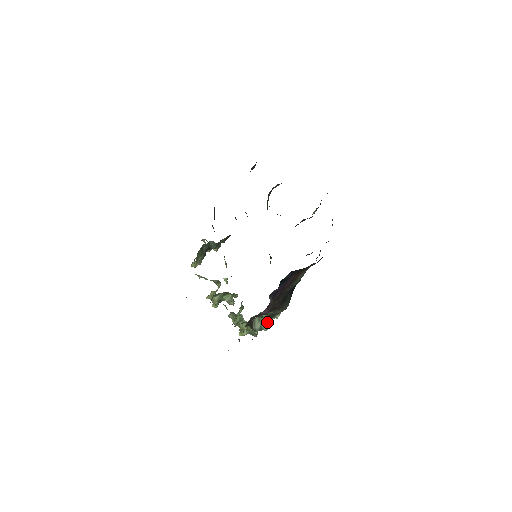
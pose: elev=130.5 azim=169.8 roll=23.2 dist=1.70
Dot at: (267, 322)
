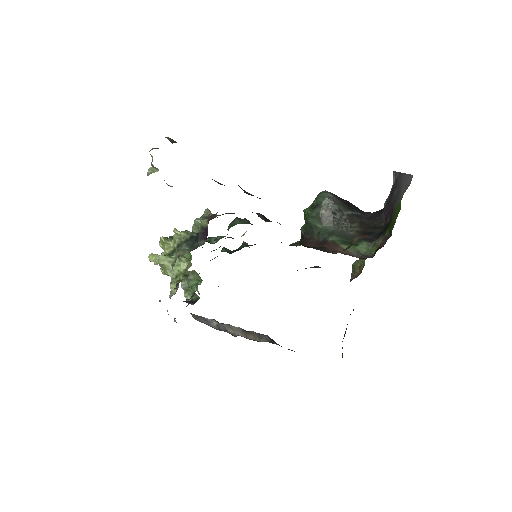
Dot at: occluded
